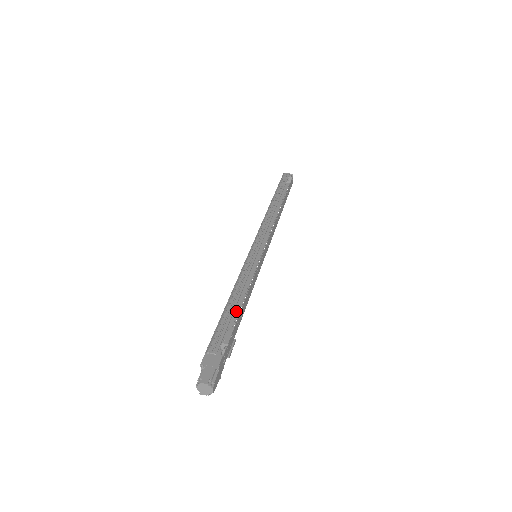
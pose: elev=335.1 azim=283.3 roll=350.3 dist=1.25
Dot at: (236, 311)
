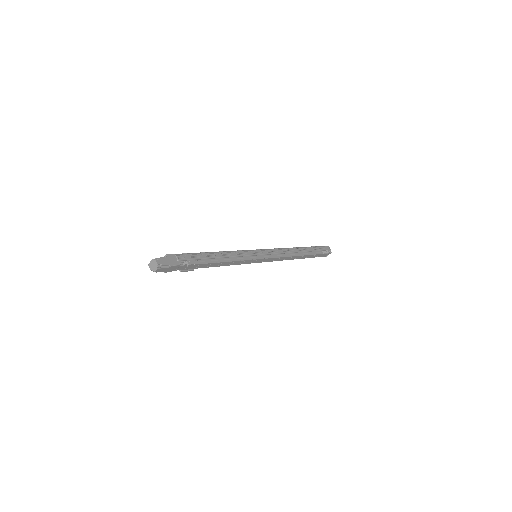
Dot at: (212, 262)
